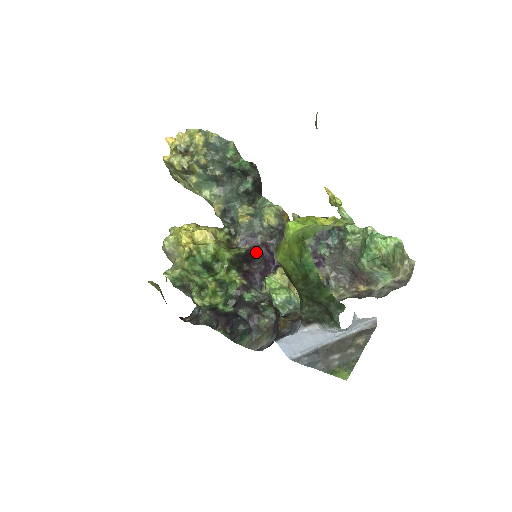
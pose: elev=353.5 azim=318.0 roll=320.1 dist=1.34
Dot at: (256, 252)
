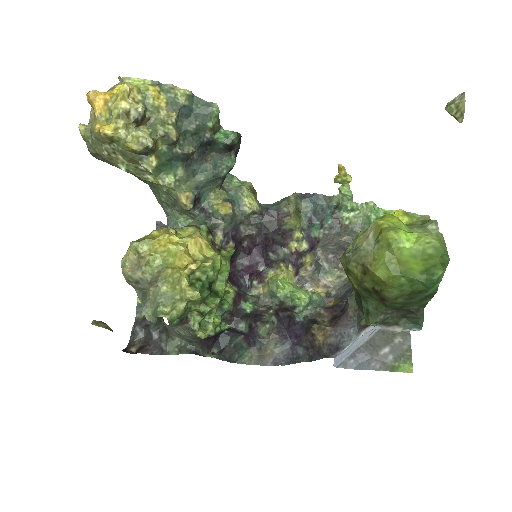
Dot at: (238, 247)
